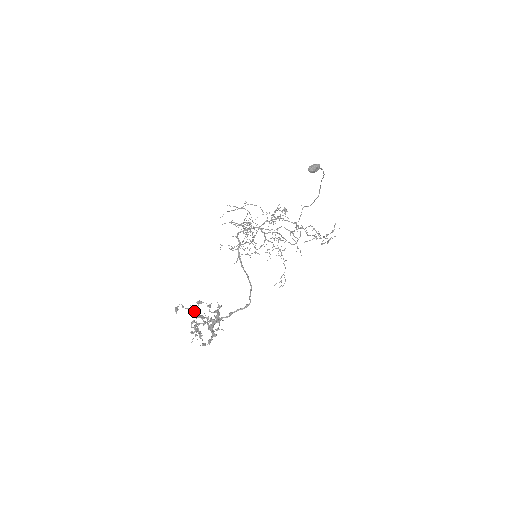
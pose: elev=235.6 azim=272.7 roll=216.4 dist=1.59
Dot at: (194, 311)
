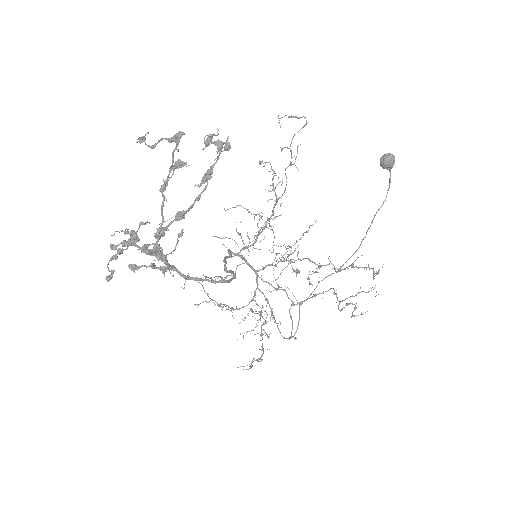
Dot at: (178, 136)
